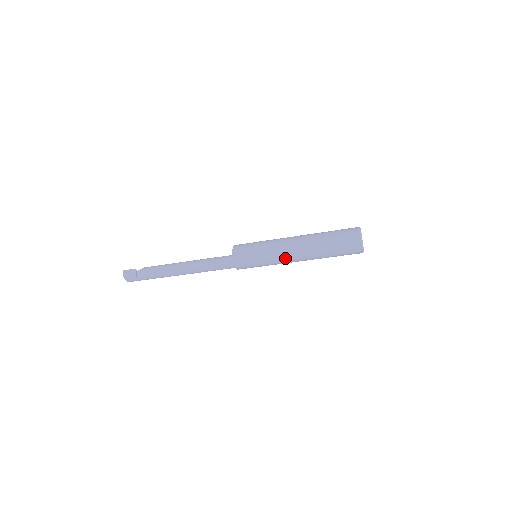
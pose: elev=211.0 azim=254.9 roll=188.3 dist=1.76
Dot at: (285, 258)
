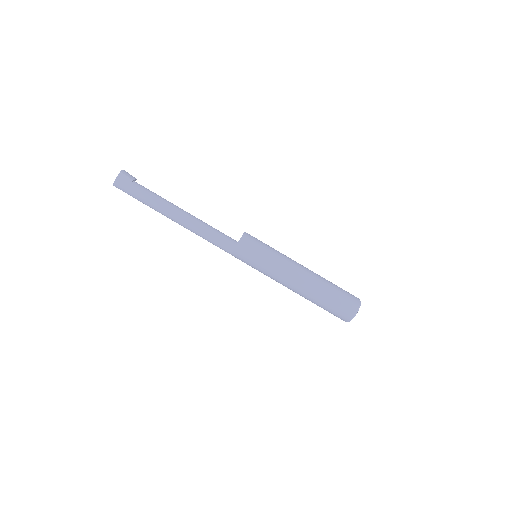
Dot at: (290, 266)
